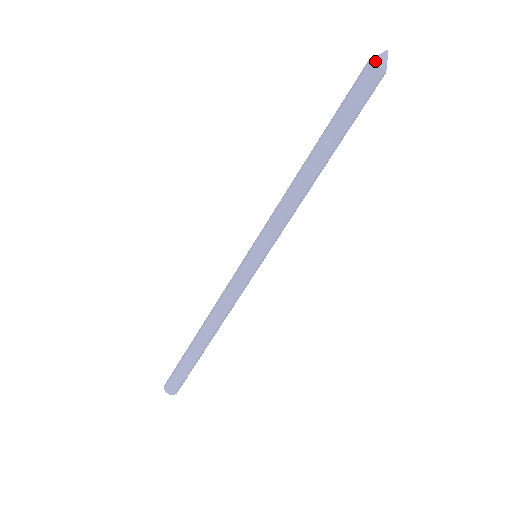
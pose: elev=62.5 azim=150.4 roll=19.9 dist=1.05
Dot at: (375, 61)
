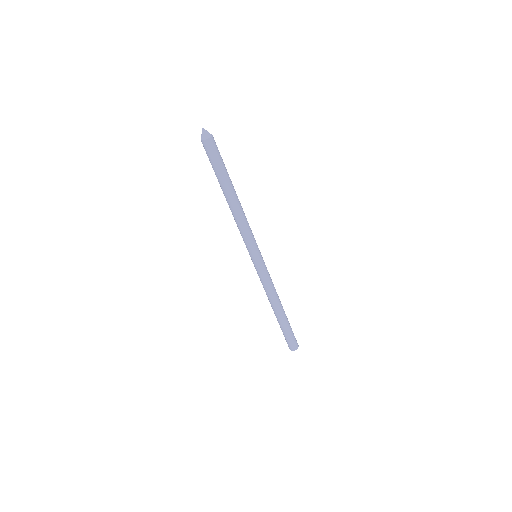
Dot at: (201, 138)
